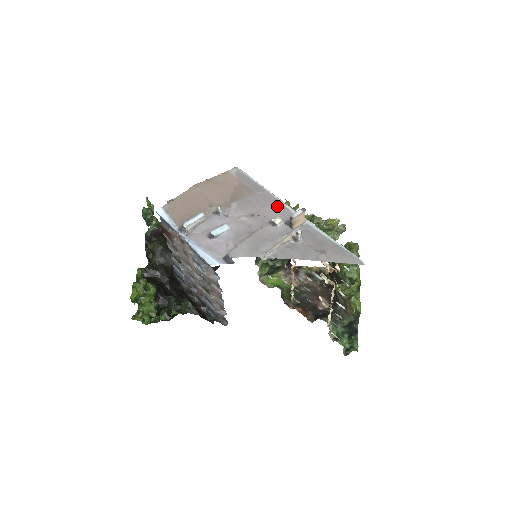
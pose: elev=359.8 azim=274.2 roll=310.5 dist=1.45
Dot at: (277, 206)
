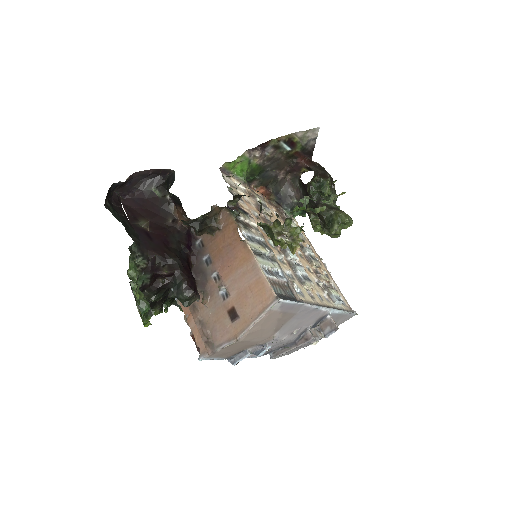
Dot at: (313, 314)
